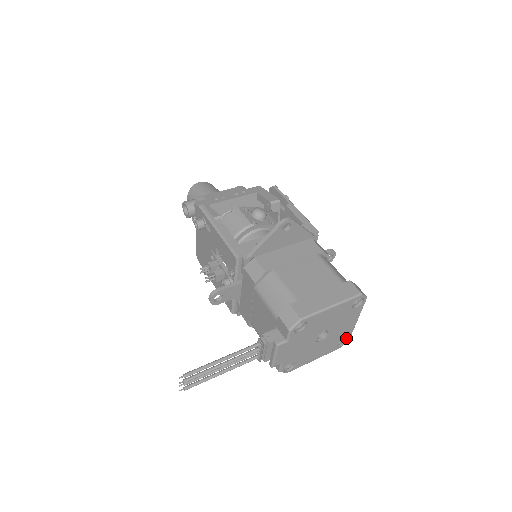
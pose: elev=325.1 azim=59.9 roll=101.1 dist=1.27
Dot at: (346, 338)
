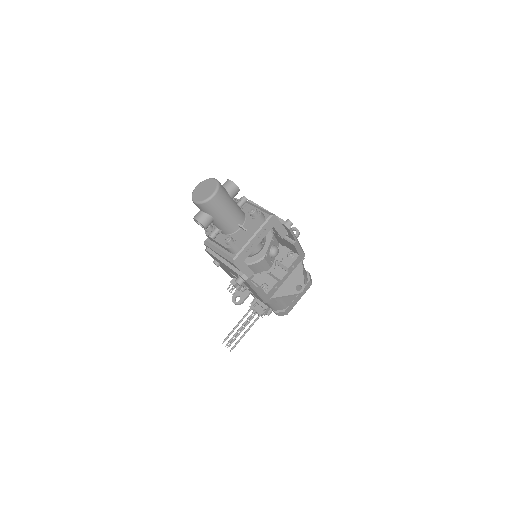
Dot at: occluded
